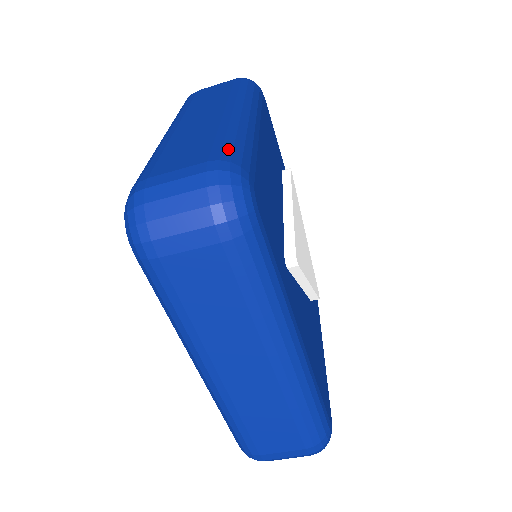
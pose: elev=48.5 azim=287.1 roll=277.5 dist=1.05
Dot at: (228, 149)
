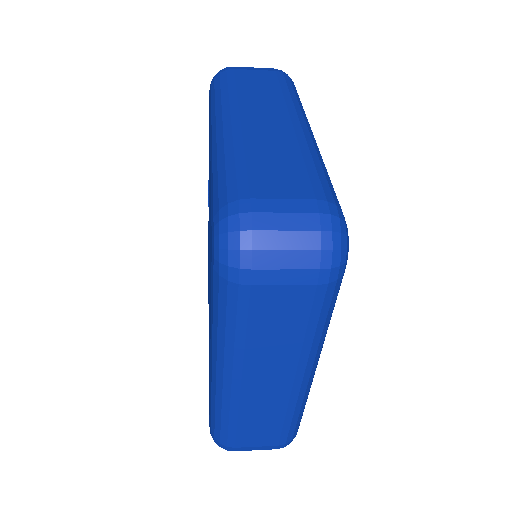
Dot at: (292, 432)
